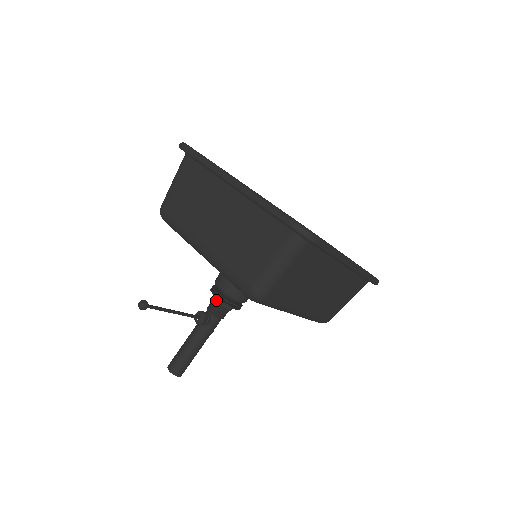
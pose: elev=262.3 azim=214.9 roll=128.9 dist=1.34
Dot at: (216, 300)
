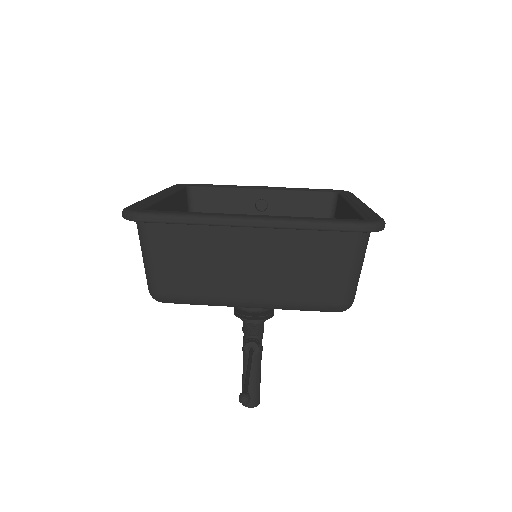
Dot at: (253, 322)
